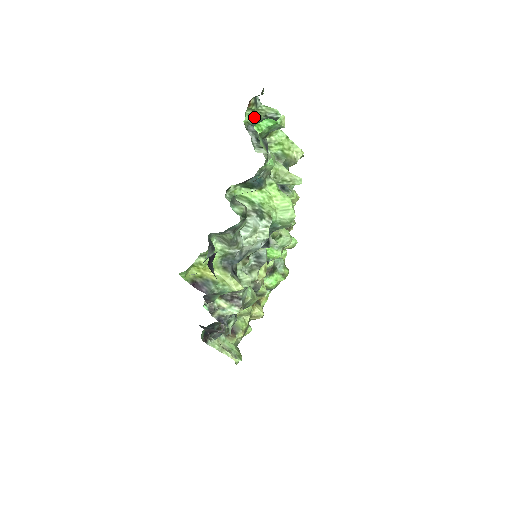
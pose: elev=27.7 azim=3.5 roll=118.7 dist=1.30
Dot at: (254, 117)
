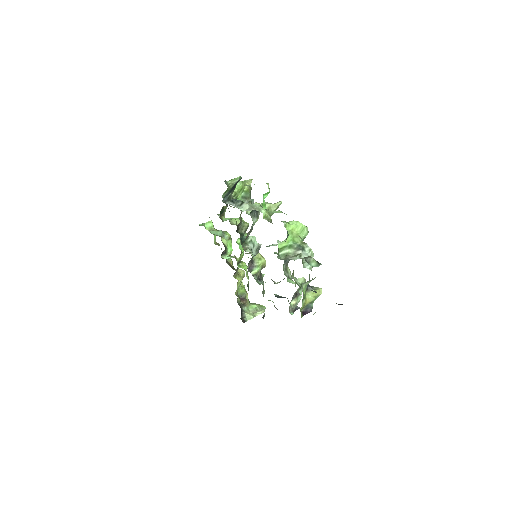
Dot at: (226, 193)
